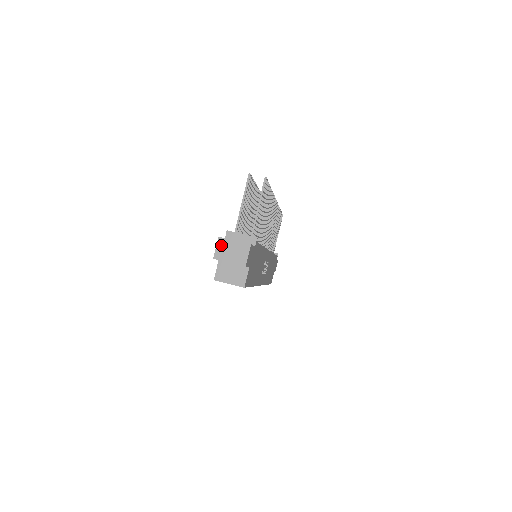
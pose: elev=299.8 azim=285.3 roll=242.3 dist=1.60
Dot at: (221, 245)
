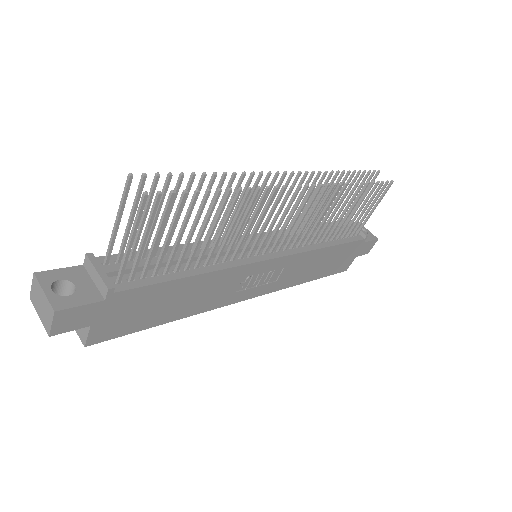
Dot at: (35, 286)
